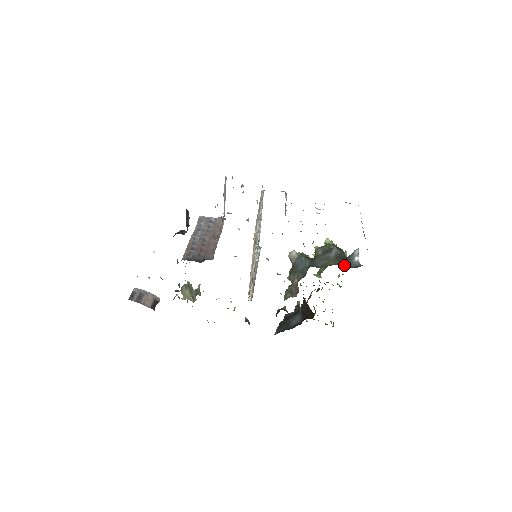
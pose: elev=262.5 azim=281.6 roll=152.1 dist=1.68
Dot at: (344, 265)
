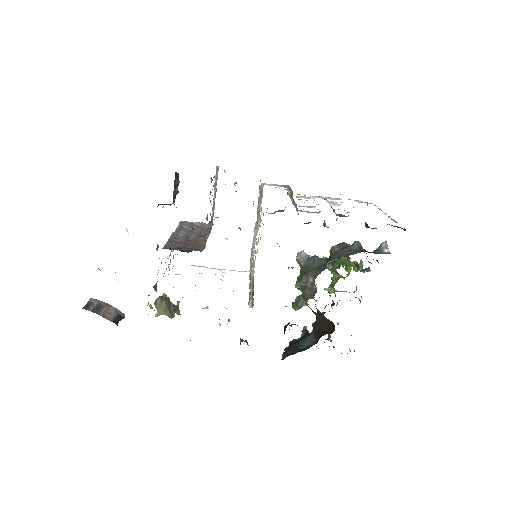
Dot at: (374, 253)
